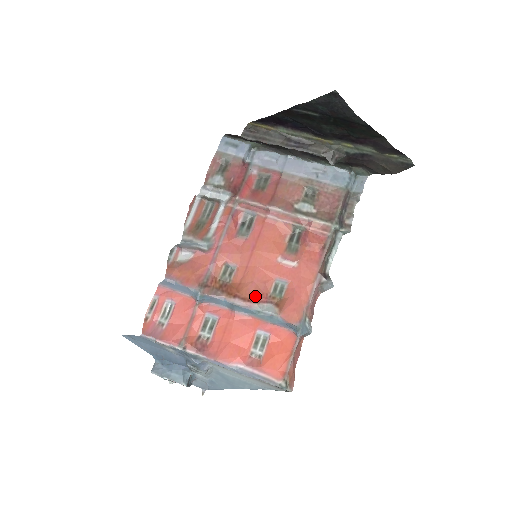
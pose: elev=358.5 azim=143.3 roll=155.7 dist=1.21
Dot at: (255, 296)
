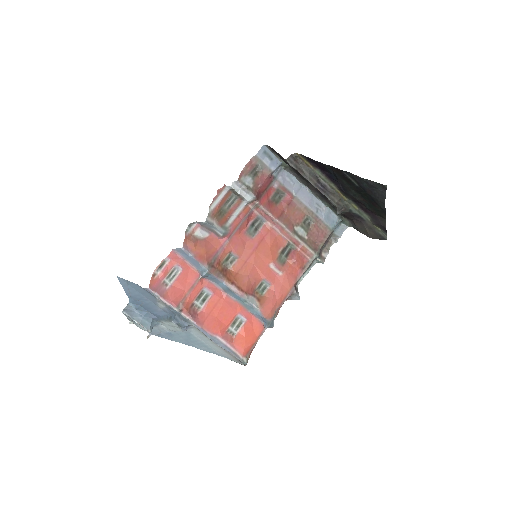
Dot at: (247, 288)
